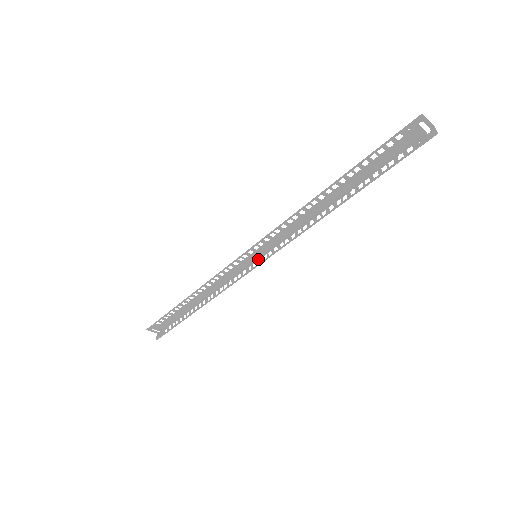
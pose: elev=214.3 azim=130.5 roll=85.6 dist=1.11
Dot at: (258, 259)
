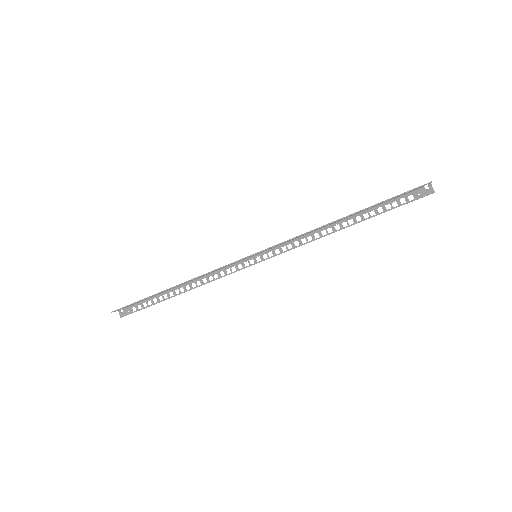
Dot at: (256, 257)
